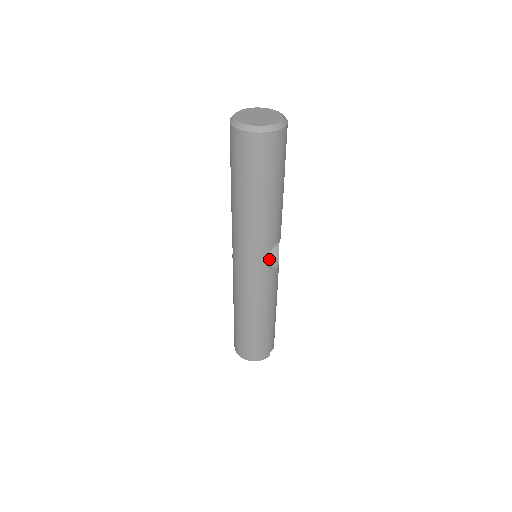
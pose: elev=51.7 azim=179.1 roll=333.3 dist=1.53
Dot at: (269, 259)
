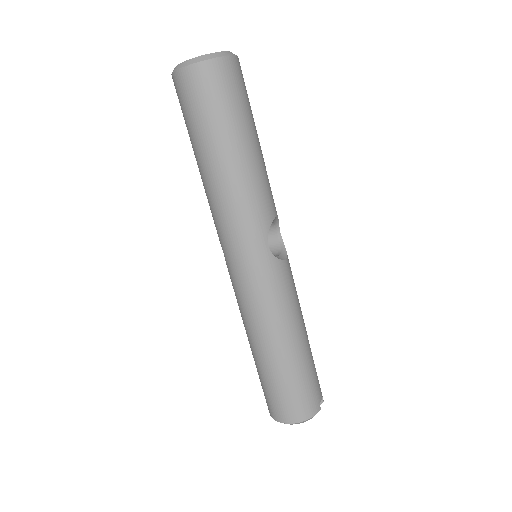
Dot at: (273, 254)
